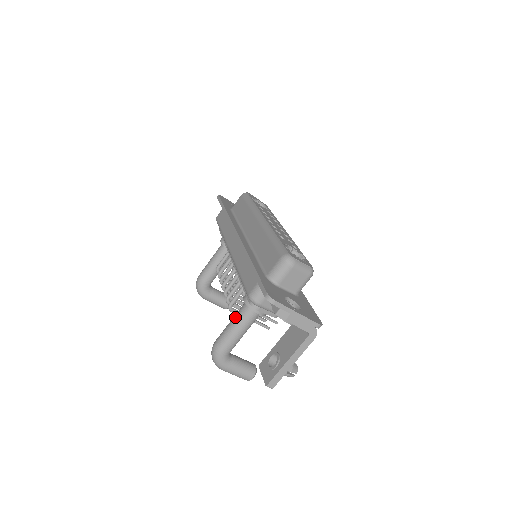
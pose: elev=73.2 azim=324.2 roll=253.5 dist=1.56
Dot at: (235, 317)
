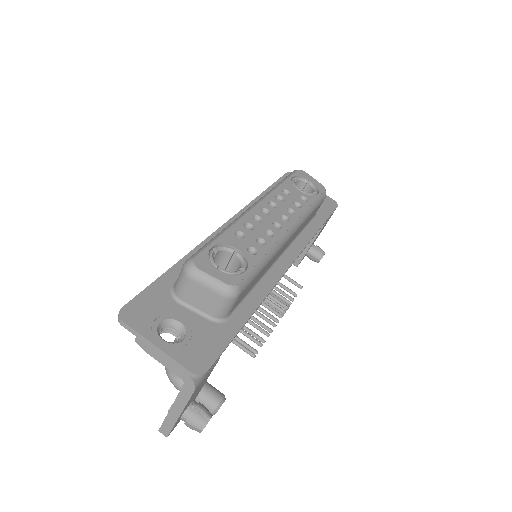
Dot at: occluded
